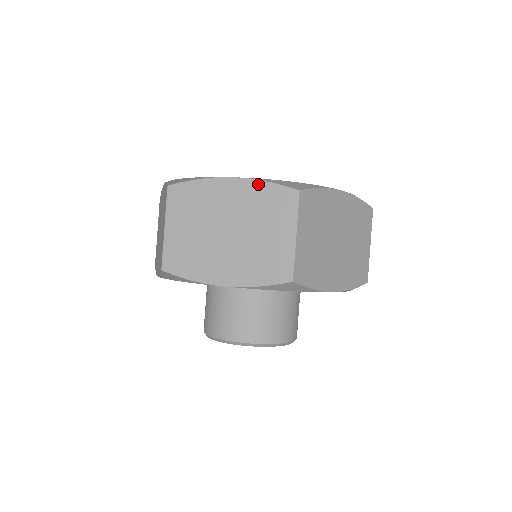
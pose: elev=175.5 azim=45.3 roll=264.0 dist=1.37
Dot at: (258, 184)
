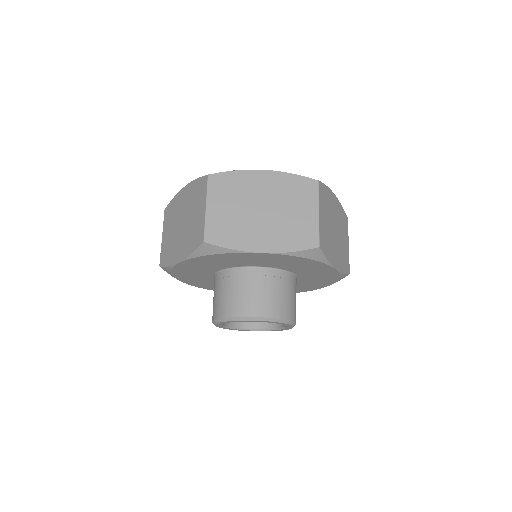
Dot at: (286, 175)
